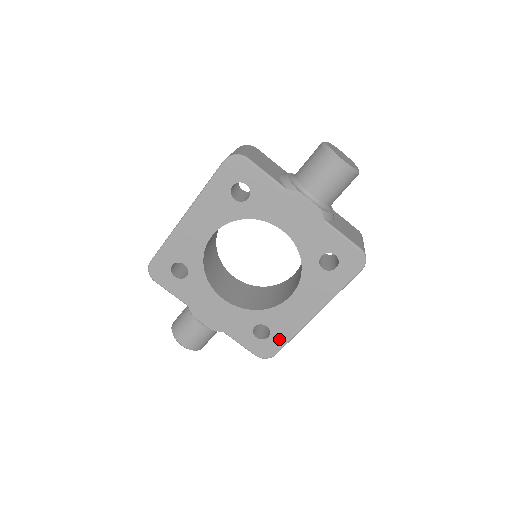
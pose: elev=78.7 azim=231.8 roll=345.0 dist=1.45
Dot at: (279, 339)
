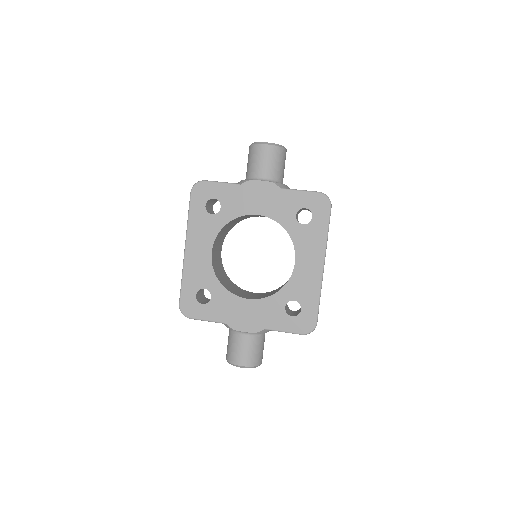
Dot at: (310, 306)
